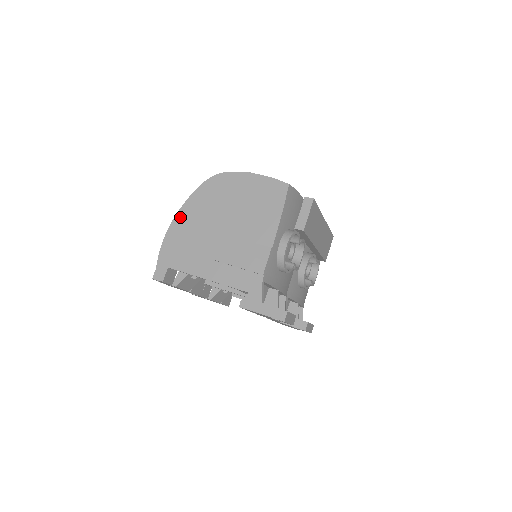
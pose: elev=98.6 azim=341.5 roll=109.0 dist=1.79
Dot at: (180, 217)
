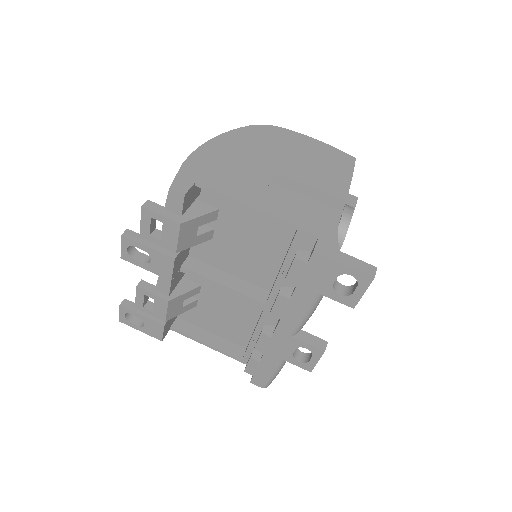
Dot at: (217, 142)
